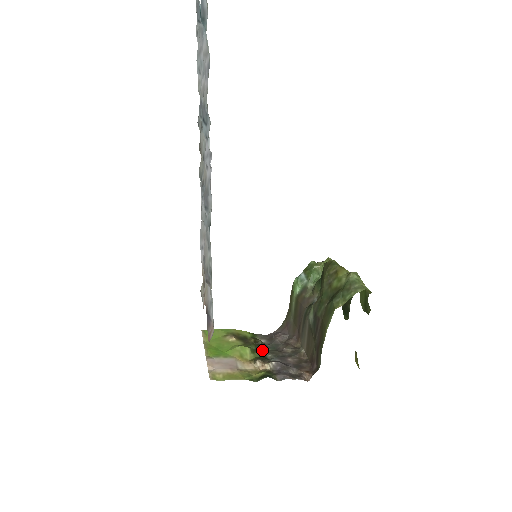
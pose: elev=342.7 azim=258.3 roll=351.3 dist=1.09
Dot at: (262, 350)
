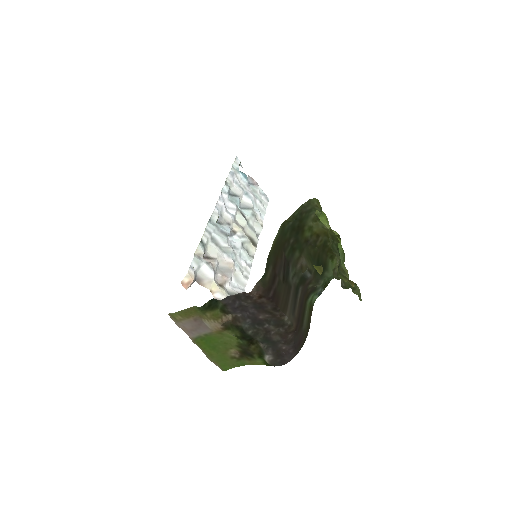
Dot at: (249, 337)
